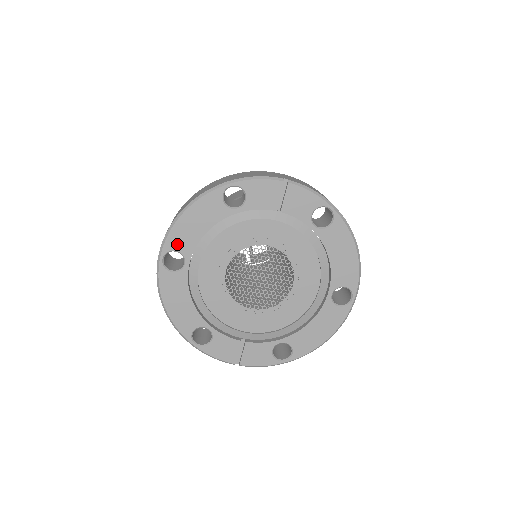
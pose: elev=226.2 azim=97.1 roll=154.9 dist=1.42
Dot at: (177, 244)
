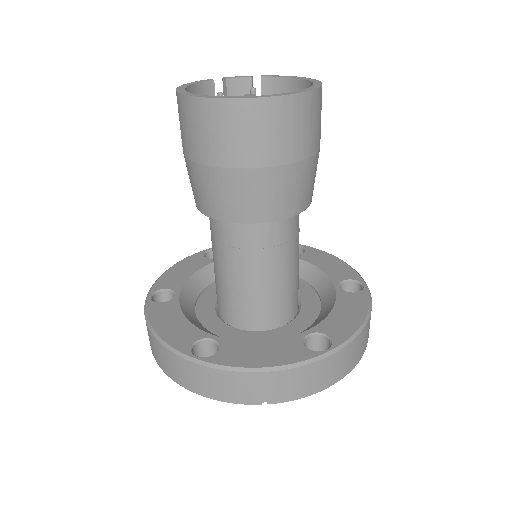
Dot at: occluded
